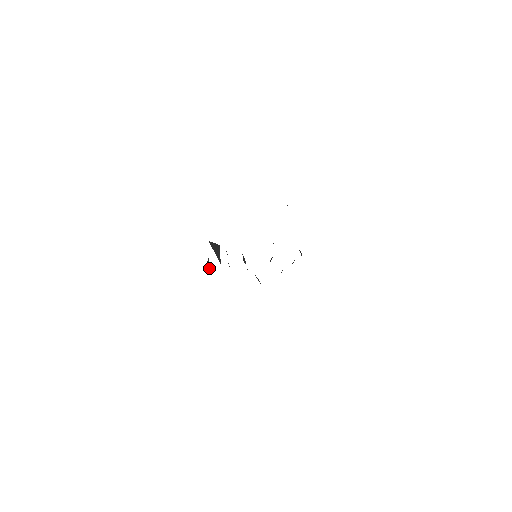
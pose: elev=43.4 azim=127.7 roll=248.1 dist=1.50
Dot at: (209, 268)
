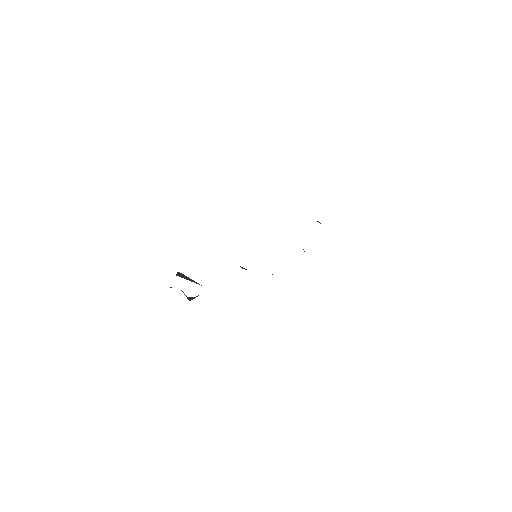
Dot at: (187, 297)
